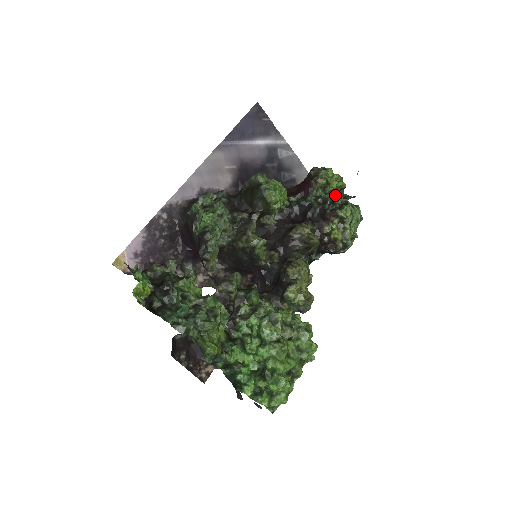
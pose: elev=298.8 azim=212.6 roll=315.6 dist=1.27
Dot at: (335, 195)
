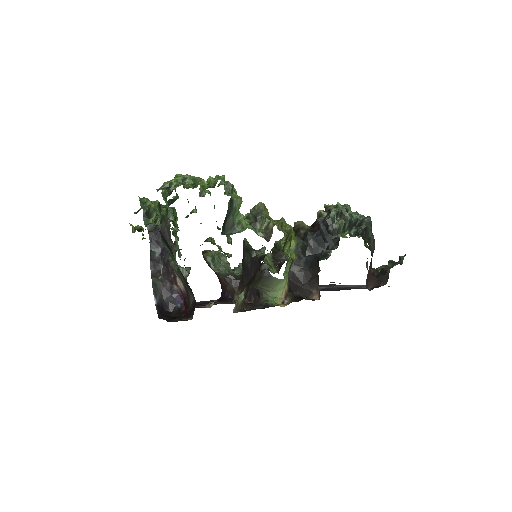
Dot at: occluded
